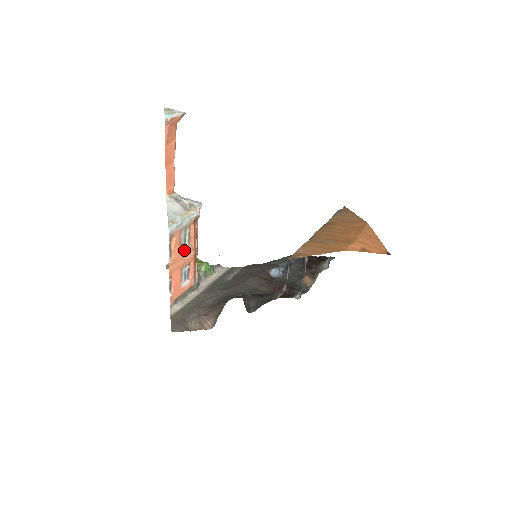
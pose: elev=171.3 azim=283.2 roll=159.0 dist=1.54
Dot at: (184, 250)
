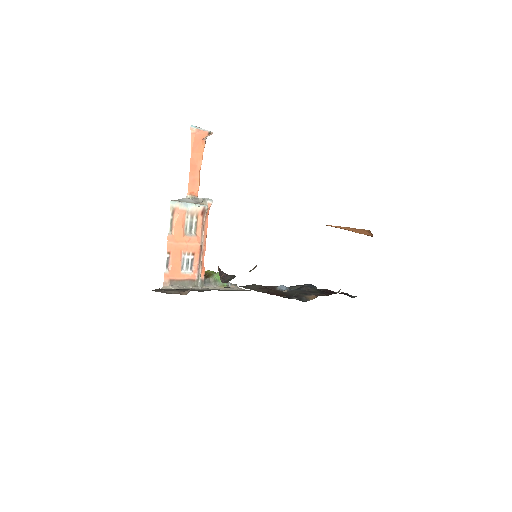
Dot at: (188, 235)
